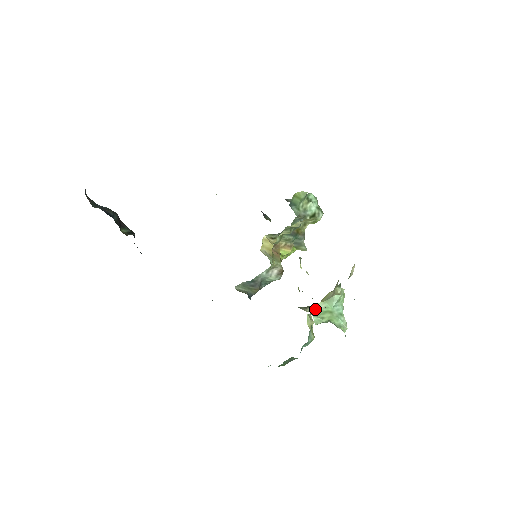
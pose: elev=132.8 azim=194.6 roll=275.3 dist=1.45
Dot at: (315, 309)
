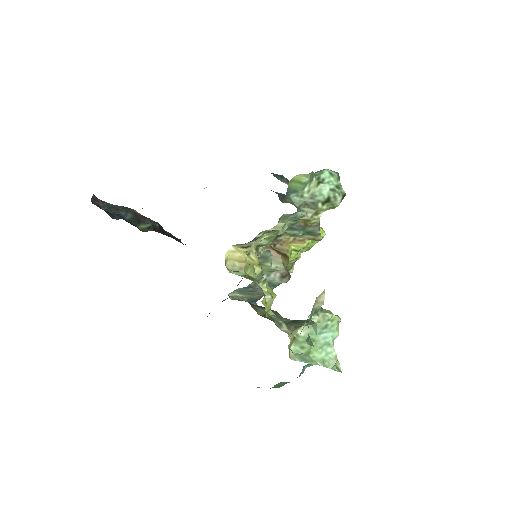
Dot at: (298, 334)
